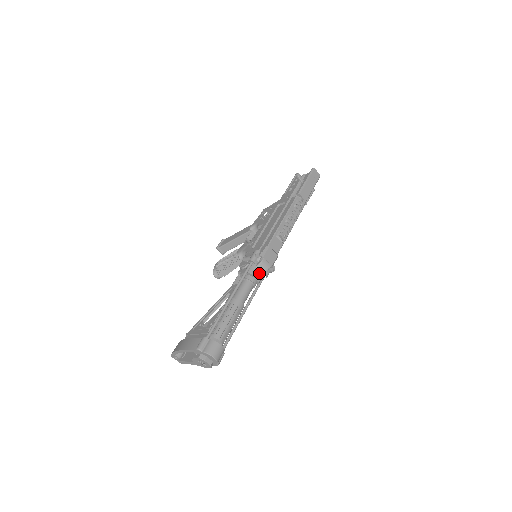
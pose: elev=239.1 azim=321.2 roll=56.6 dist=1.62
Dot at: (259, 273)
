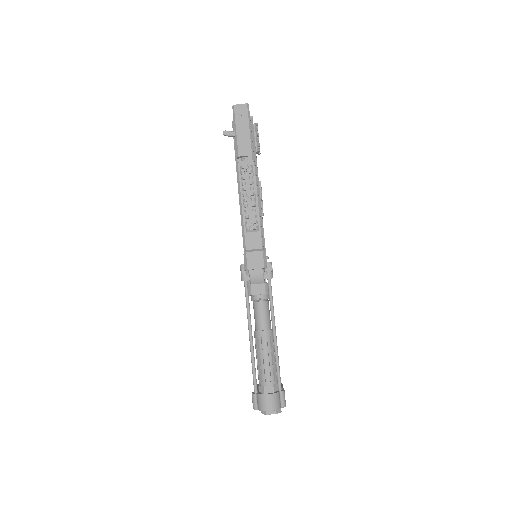
Dot at: (259, 285)
